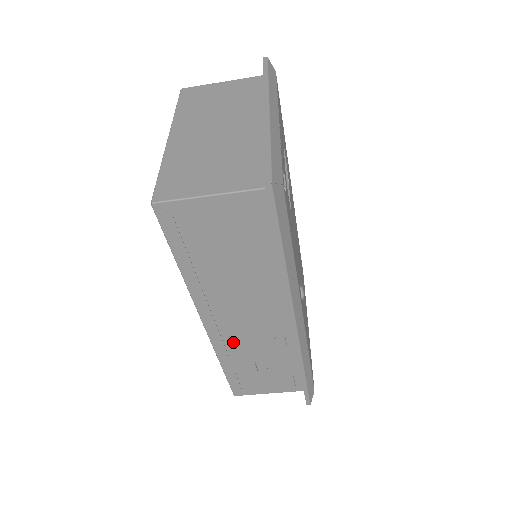
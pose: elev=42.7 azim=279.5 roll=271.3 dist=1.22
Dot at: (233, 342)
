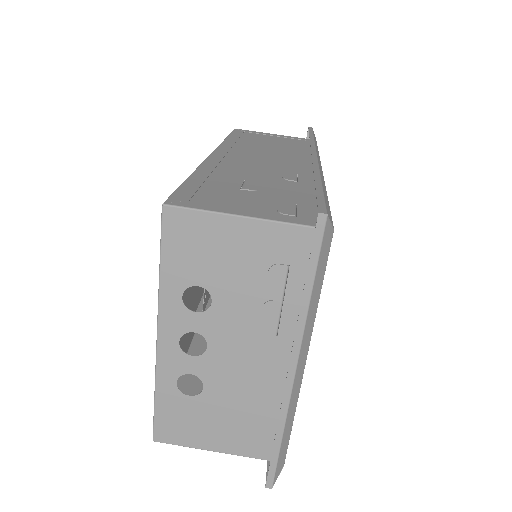
Dot at: (231, 166)
